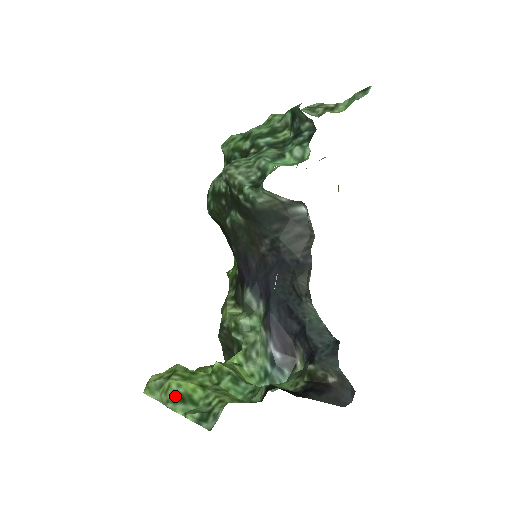
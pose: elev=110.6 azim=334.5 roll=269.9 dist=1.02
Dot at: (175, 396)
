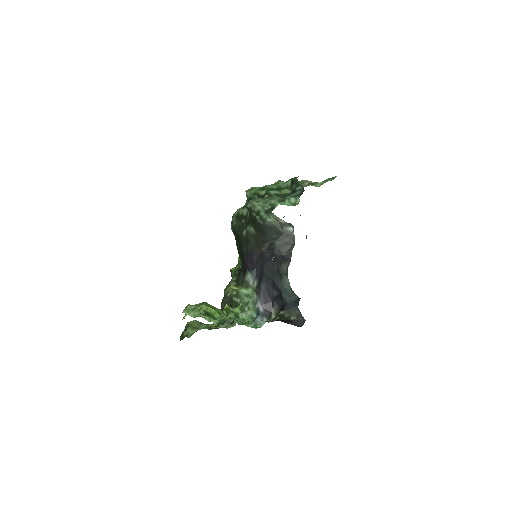
Dot at: (205, 312)
